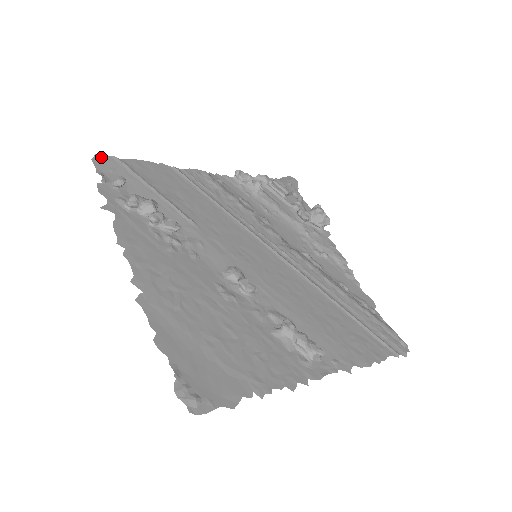
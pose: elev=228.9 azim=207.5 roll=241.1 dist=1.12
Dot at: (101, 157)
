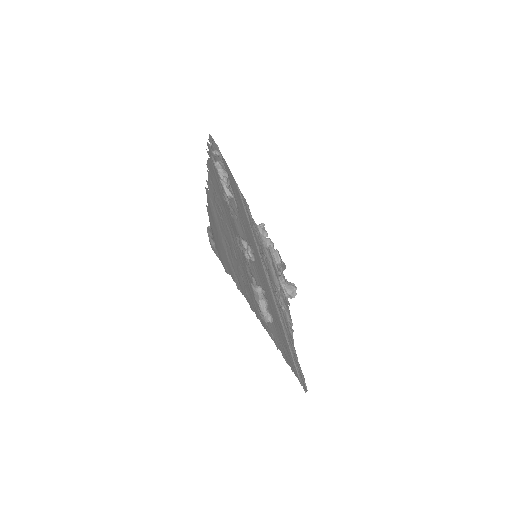
Dot at: (213, 139)
